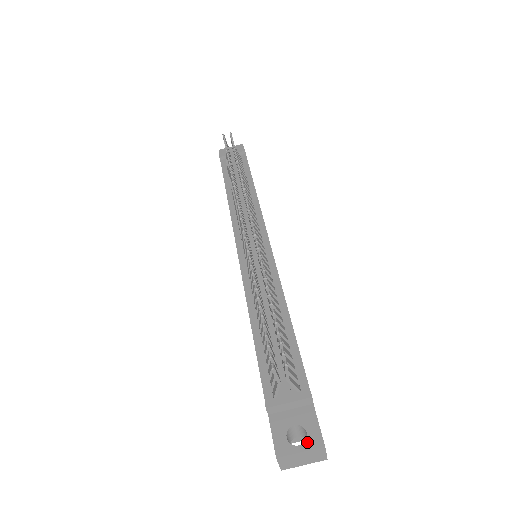
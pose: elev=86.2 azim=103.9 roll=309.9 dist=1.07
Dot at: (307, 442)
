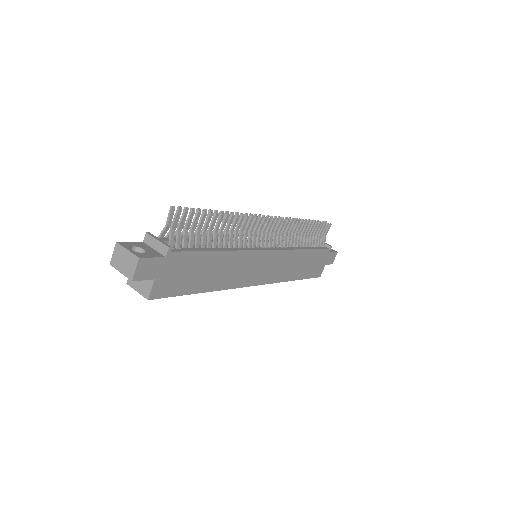
Dot at: (136, 252)
